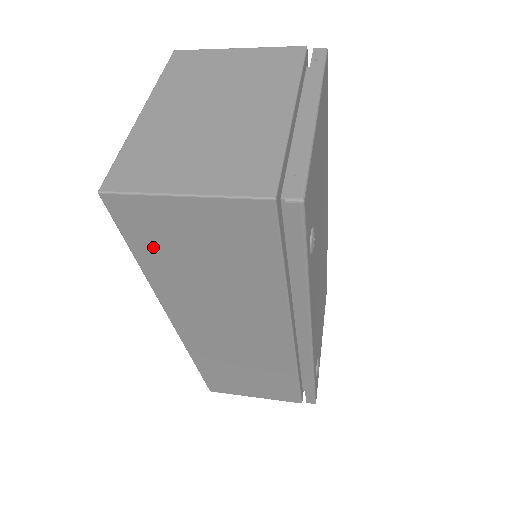
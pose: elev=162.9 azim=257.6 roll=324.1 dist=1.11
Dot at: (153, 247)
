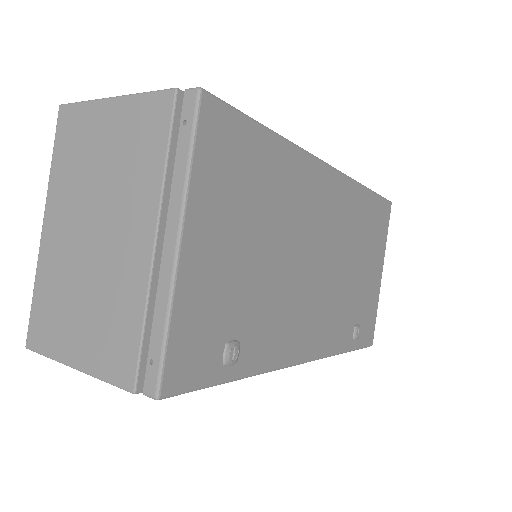
Dot at: occluded
